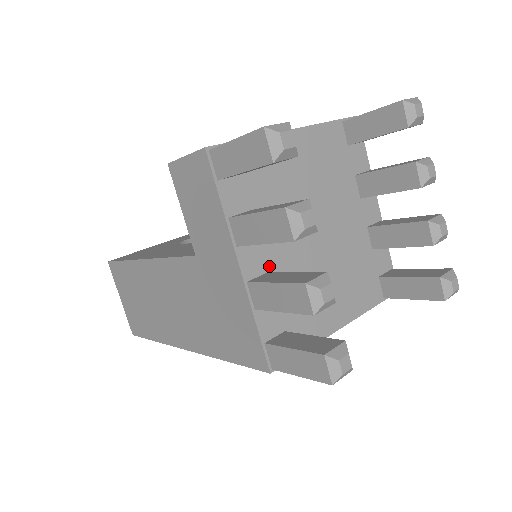
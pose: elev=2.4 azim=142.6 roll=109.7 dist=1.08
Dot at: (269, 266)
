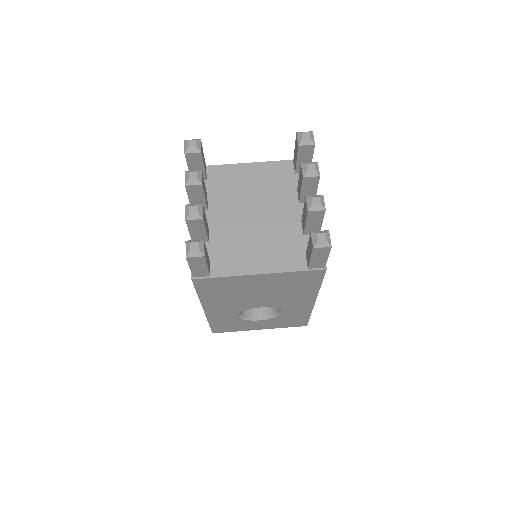
Dot at: (210, 225)
